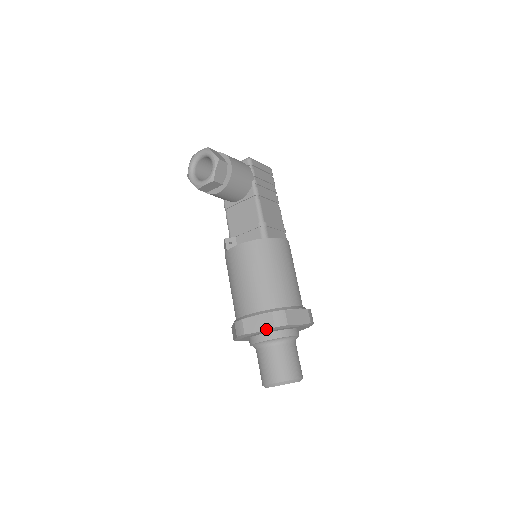
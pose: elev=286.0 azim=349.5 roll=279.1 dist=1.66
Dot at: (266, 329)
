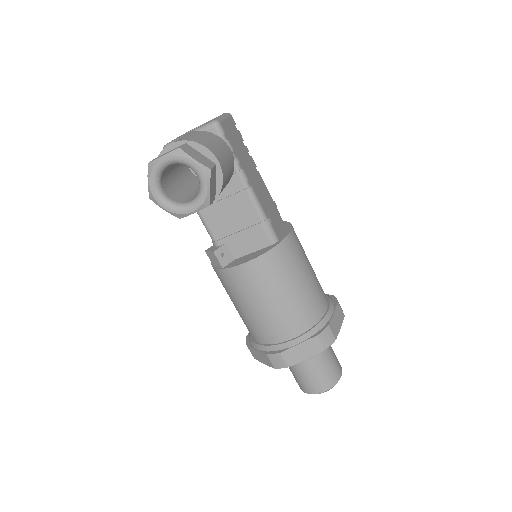
Dot at: (314, 355)
